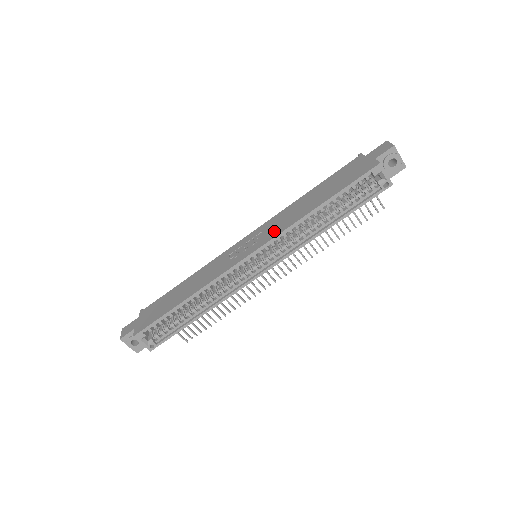
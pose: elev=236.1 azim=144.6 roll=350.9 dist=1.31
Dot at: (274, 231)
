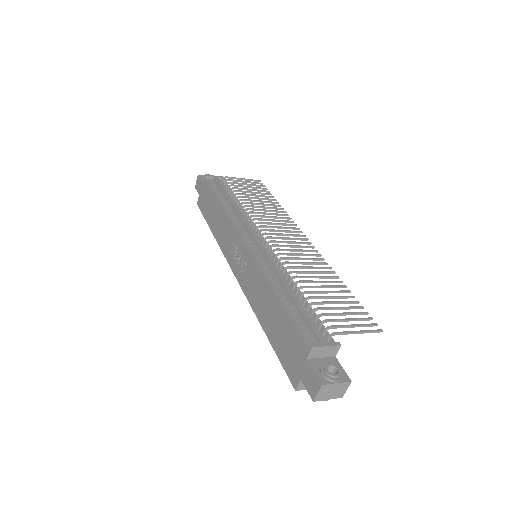
Dot at: (247, 287)
